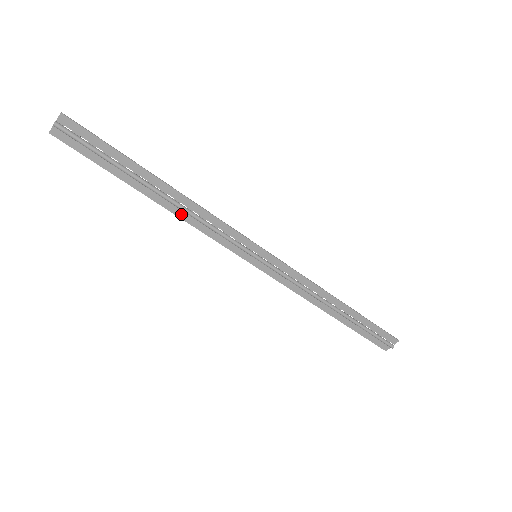
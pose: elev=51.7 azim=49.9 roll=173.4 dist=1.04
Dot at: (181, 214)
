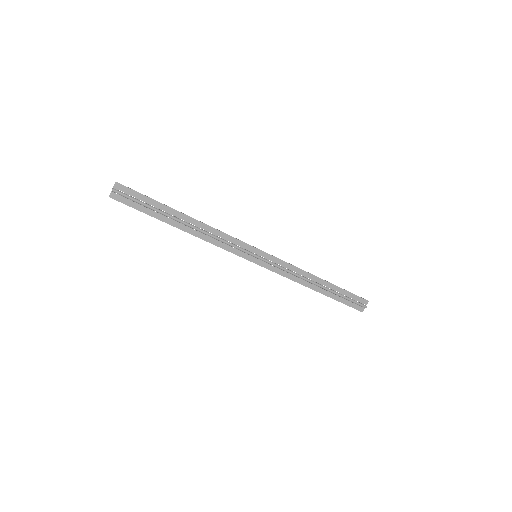
Dot at: (201, 236)
